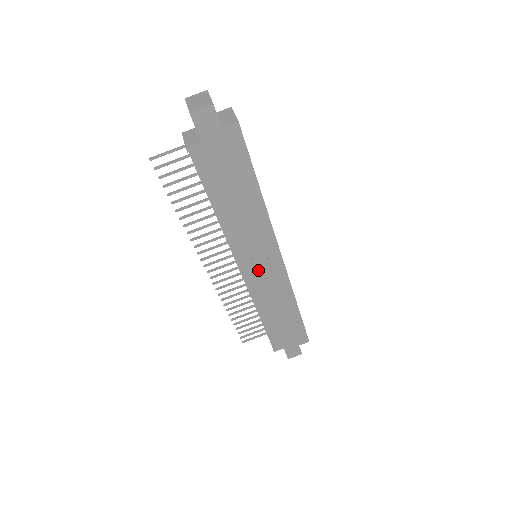
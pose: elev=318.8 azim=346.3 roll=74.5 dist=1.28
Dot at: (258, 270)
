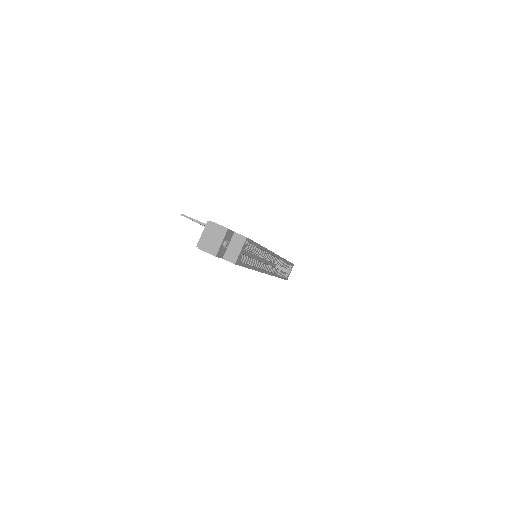
Dot at: occluded
